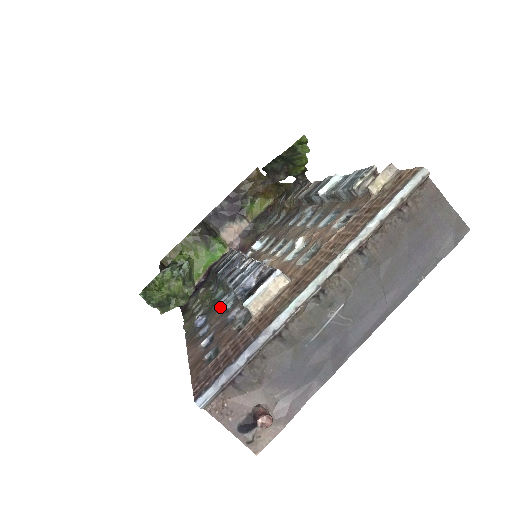
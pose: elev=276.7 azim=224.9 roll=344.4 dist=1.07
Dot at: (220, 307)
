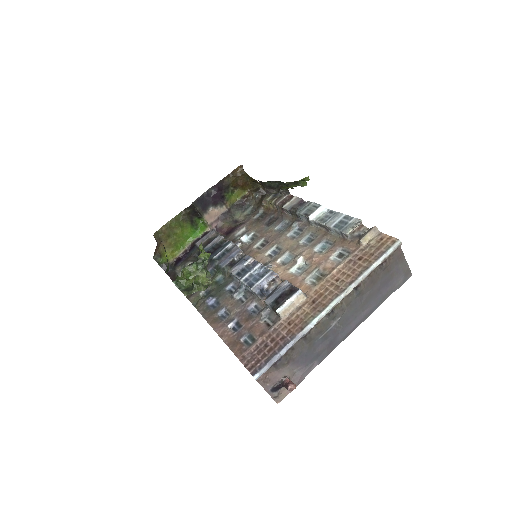
Dot at: (234, 296)
